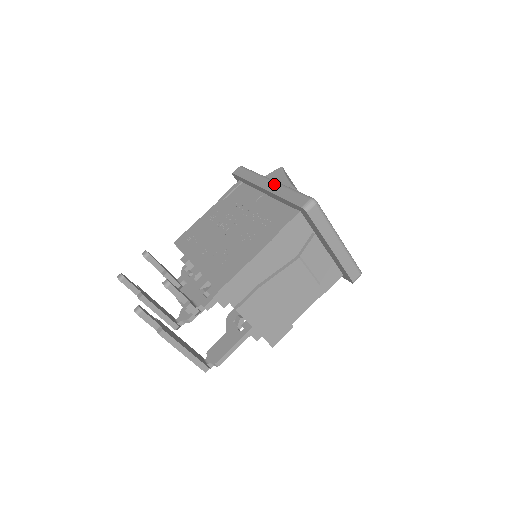
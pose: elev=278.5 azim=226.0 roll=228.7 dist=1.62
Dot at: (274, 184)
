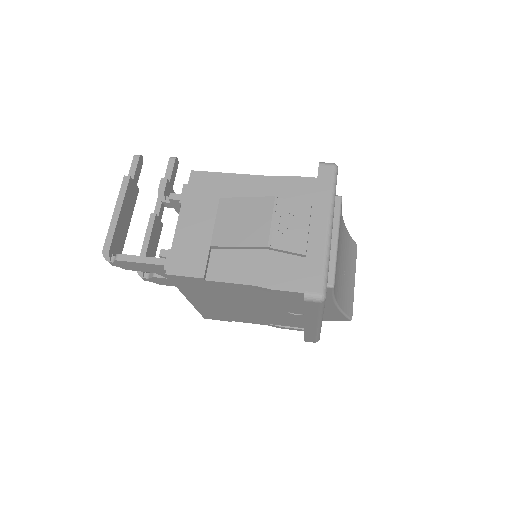
Dot at: occluded
